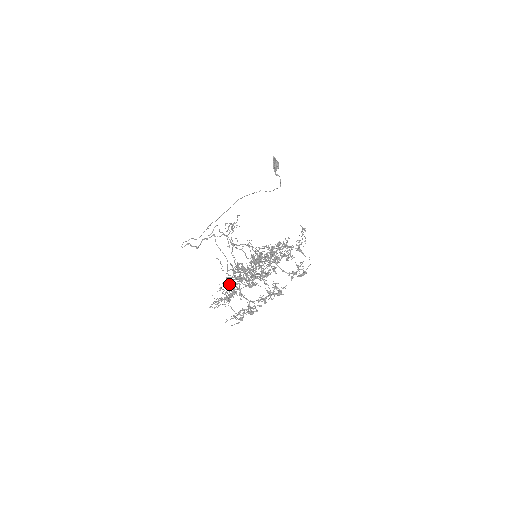
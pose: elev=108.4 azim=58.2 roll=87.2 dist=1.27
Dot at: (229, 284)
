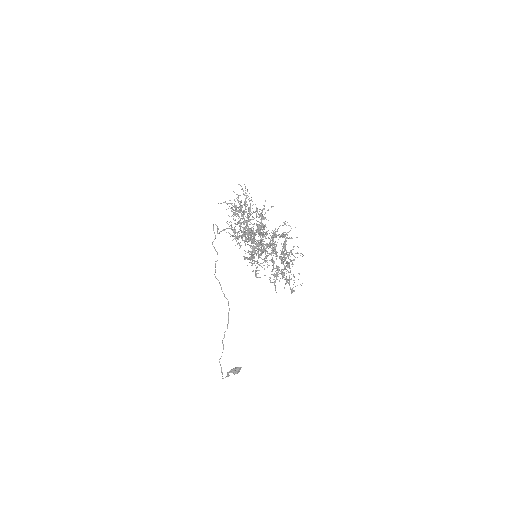
Dot at: occluded
